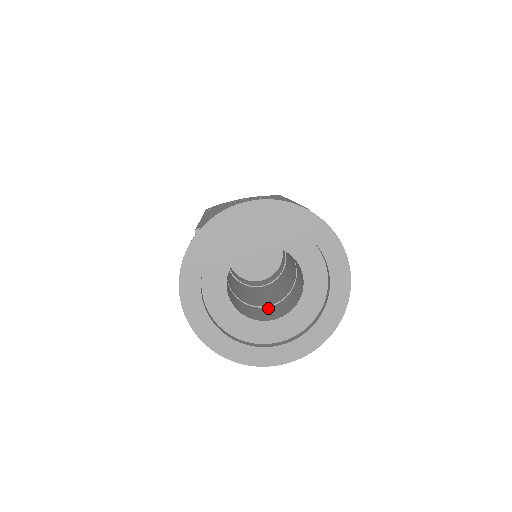
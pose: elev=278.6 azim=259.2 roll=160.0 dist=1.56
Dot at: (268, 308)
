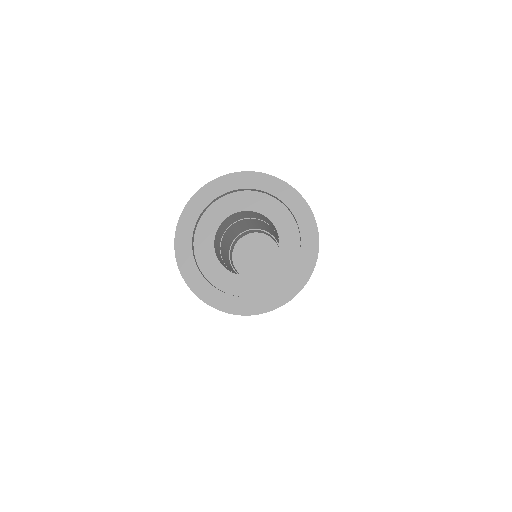
Dot at: occluded
